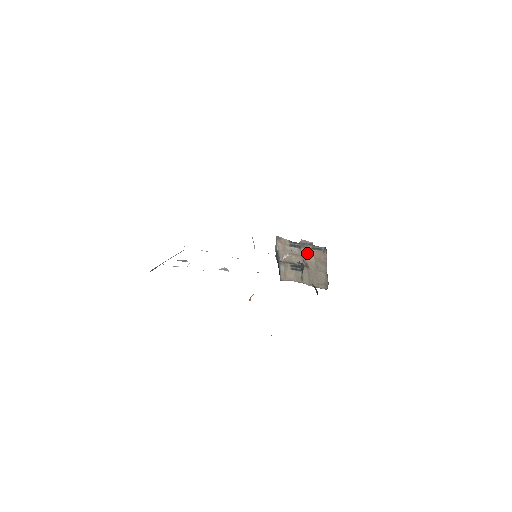
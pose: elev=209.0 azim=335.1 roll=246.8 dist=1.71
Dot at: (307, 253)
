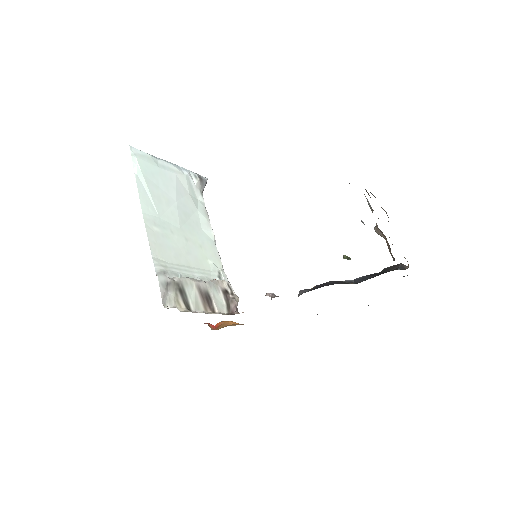
Dot at: (378, 228)
